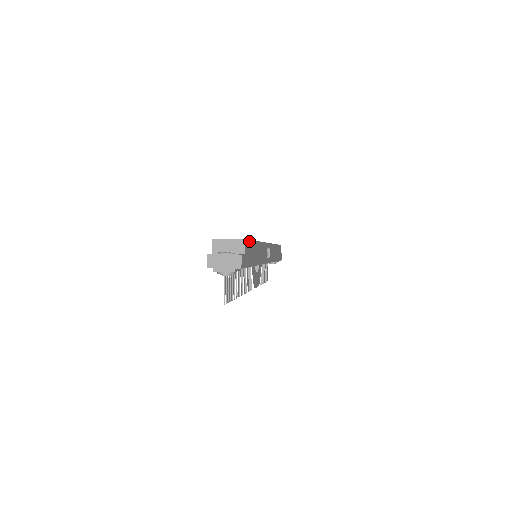
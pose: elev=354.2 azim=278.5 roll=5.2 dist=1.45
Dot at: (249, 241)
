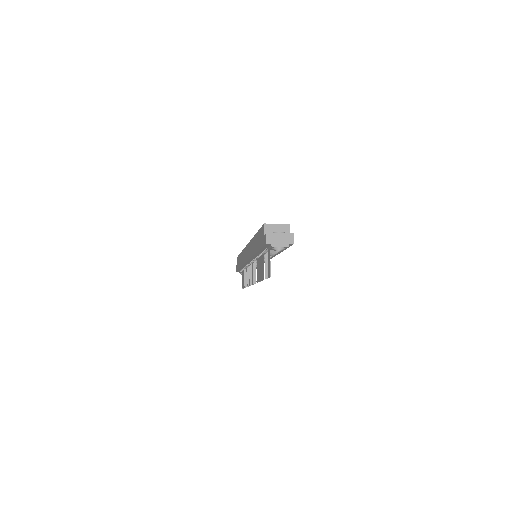
Dot at: occluded
